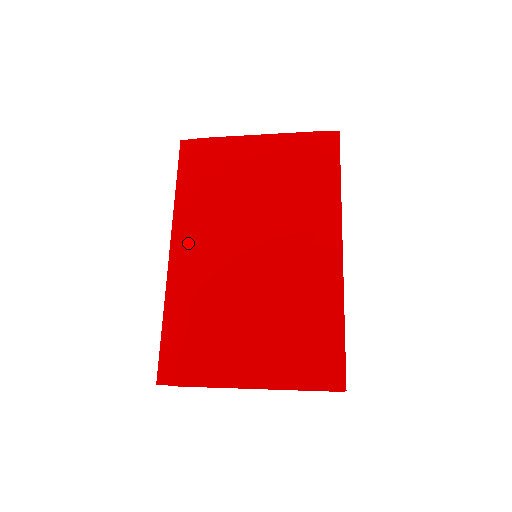
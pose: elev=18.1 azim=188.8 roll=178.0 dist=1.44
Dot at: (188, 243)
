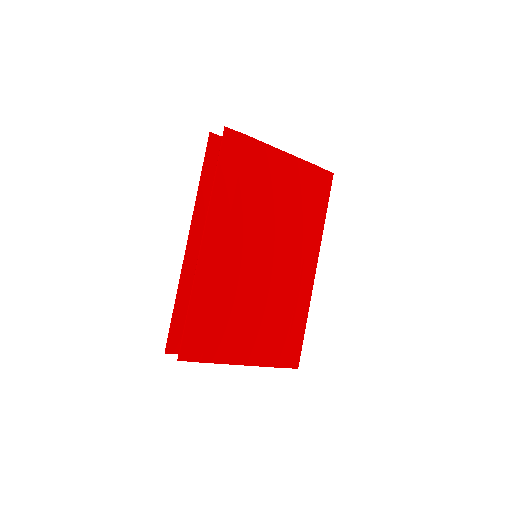
Dot at: (220, 238)
